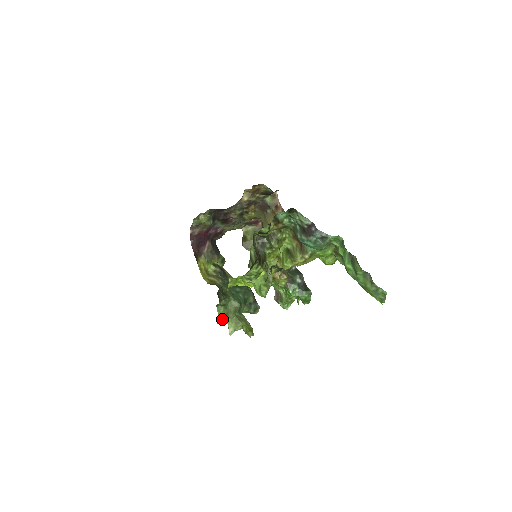
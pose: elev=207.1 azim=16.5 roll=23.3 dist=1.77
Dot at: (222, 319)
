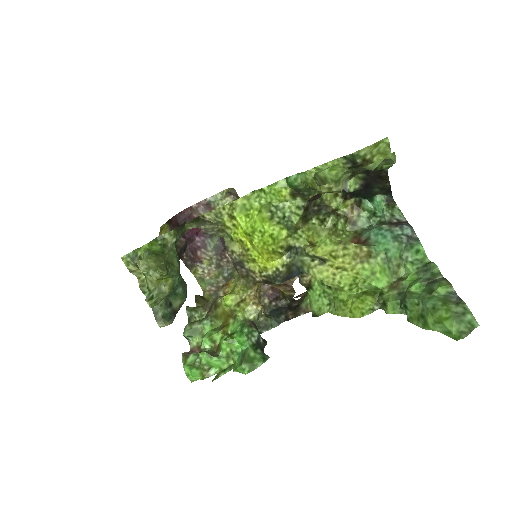
Dot at: (138, 257)
